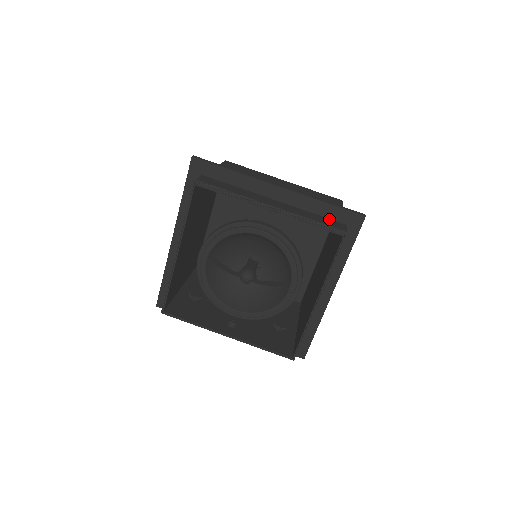
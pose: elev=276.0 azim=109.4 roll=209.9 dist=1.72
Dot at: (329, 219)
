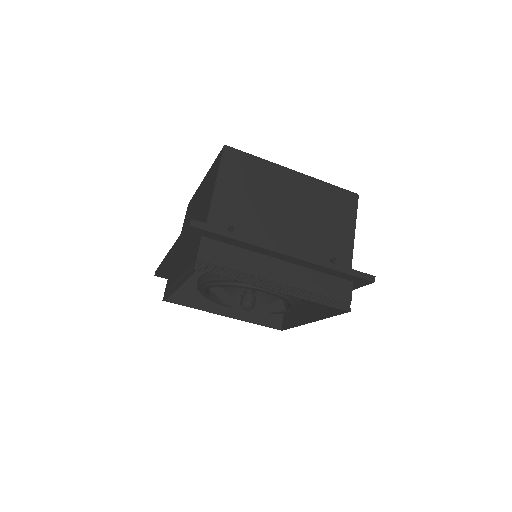
Dot at: (337, 279)
